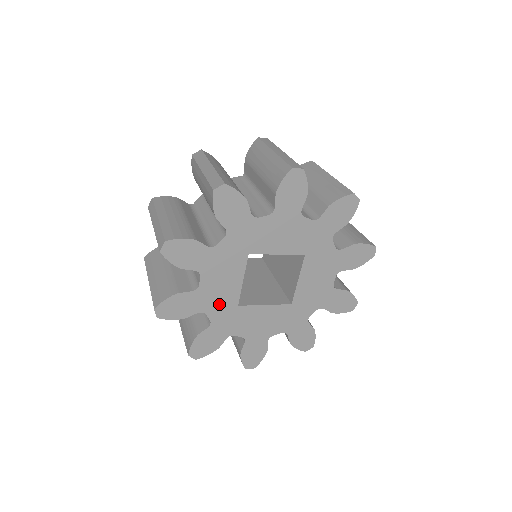
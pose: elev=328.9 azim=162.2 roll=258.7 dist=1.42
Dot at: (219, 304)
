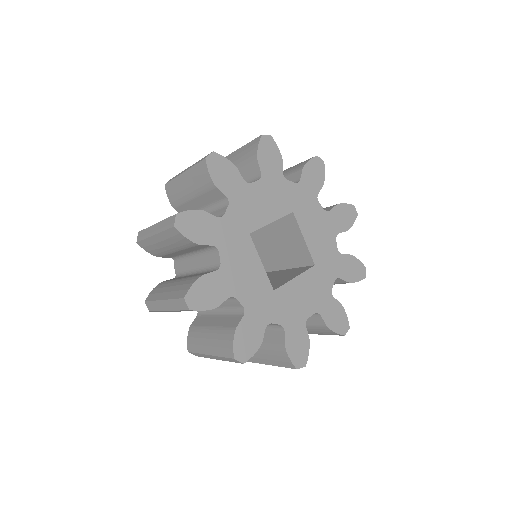
Dot at: (243, 213)
